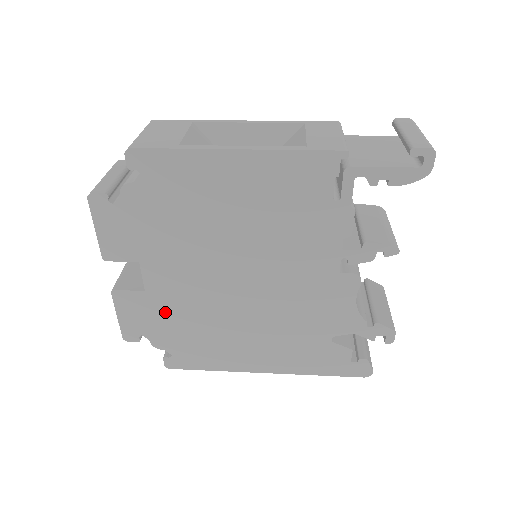
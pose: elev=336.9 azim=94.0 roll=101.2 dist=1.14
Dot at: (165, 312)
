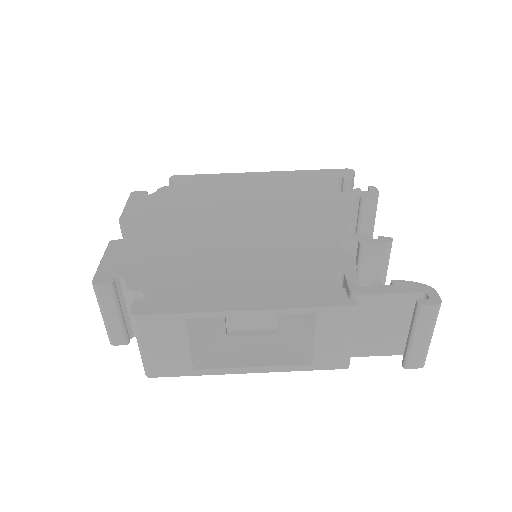
Dot at: occluded
